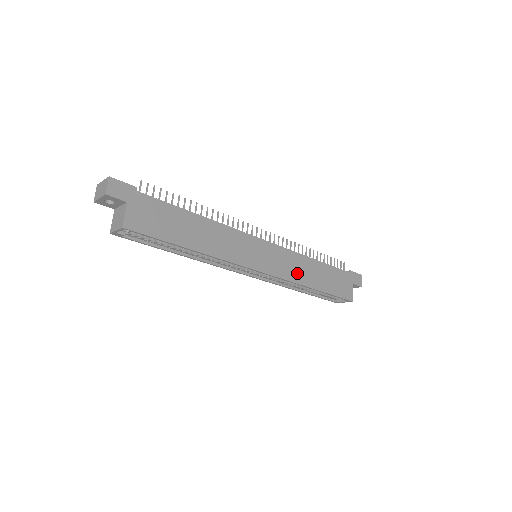
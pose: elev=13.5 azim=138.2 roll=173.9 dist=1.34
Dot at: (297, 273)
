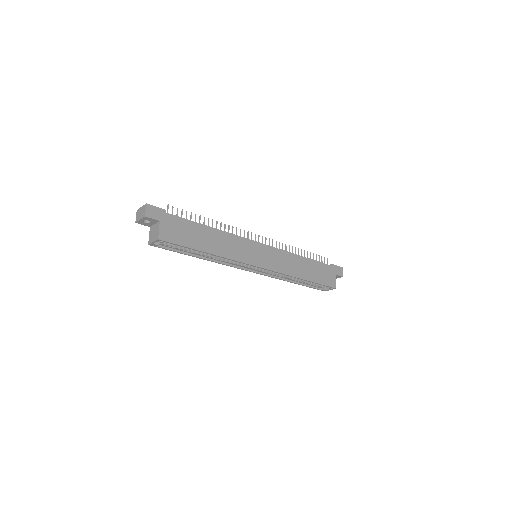
Dot at: (289, 267)
